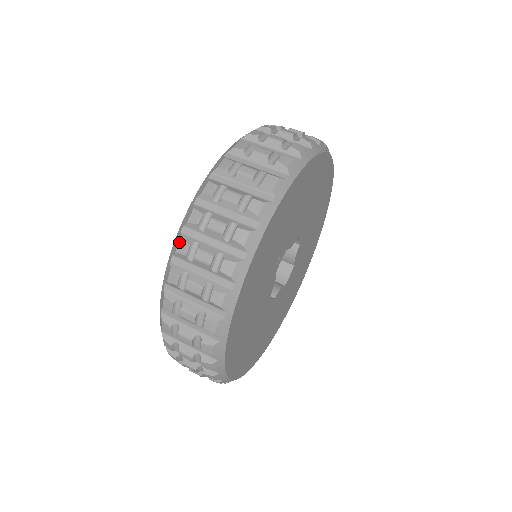
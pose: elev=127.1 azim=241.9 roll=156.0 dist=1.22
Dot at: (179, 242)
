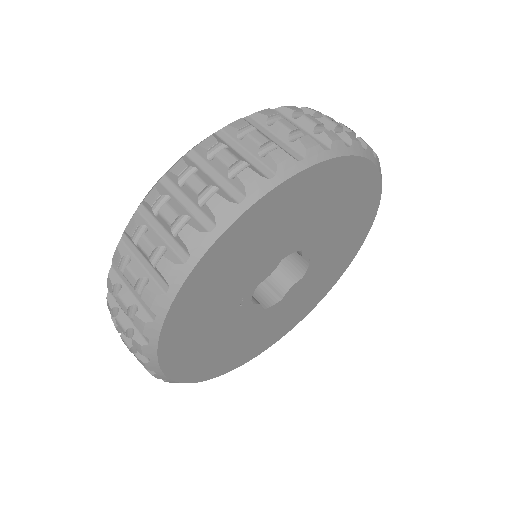
Dot at: occluded
